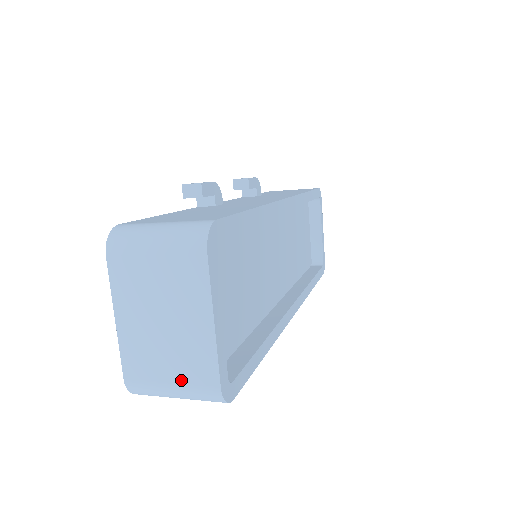
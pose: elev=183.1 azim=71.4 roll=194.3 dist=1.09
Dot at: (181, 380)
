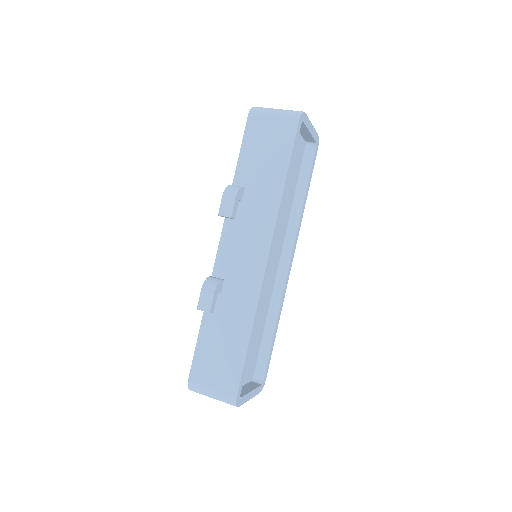
Dot at: occluded
